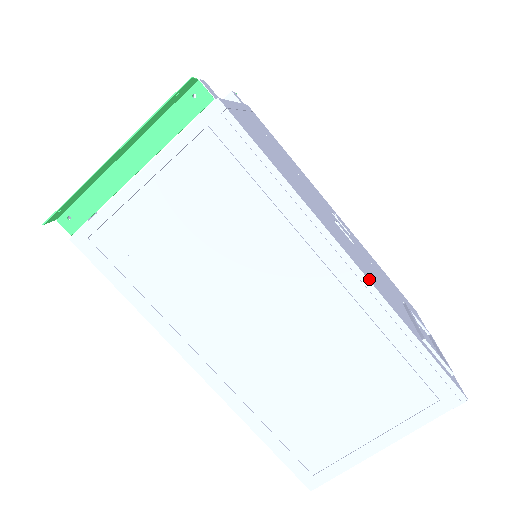
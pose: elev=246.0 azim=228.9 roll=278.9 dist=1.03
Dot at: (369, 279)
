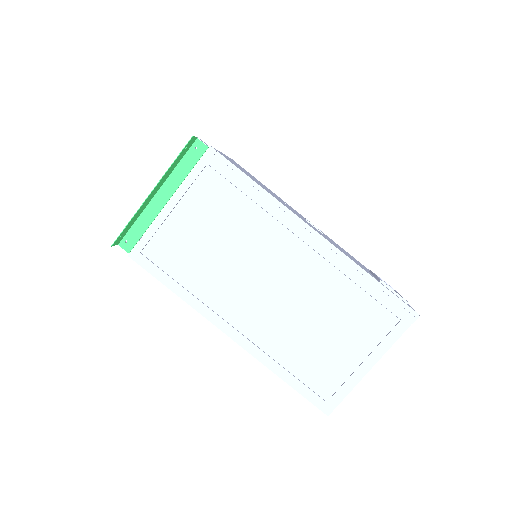
Dot at: (330, 243)
